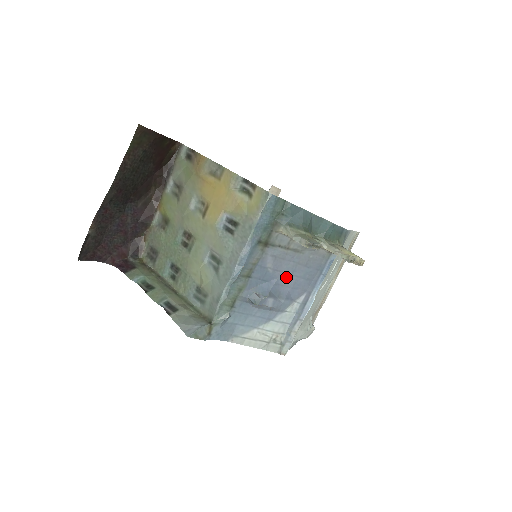
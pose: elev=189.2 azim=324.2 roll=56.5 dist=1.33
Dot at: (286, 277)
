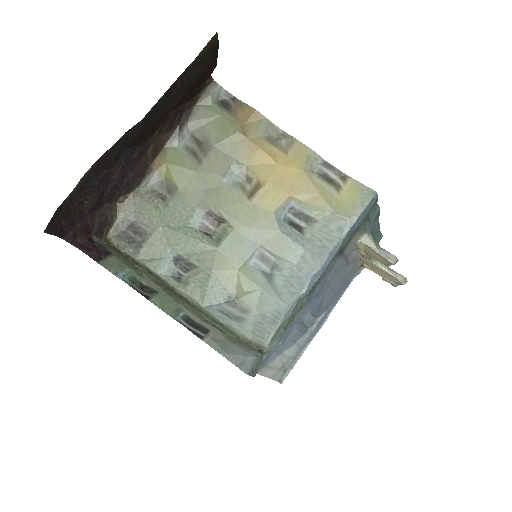
Dot at: (328, 292)
